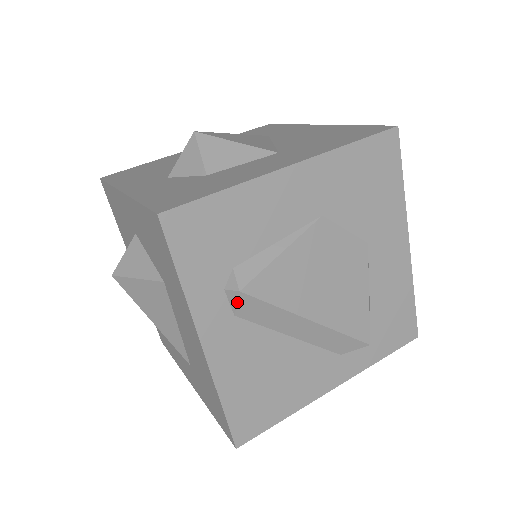
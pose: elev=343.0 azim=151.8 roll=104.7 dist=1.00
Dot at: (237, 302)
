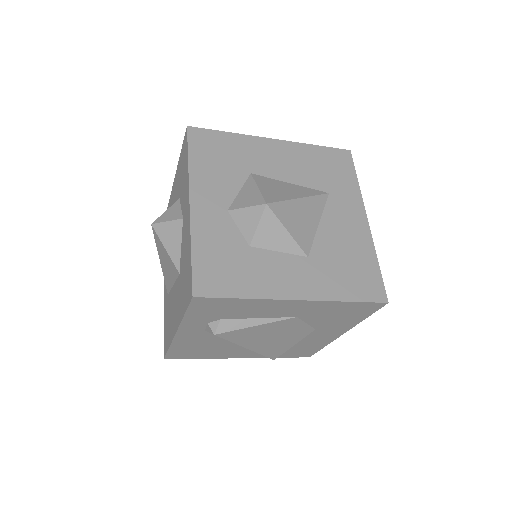
Dot at: occluded
